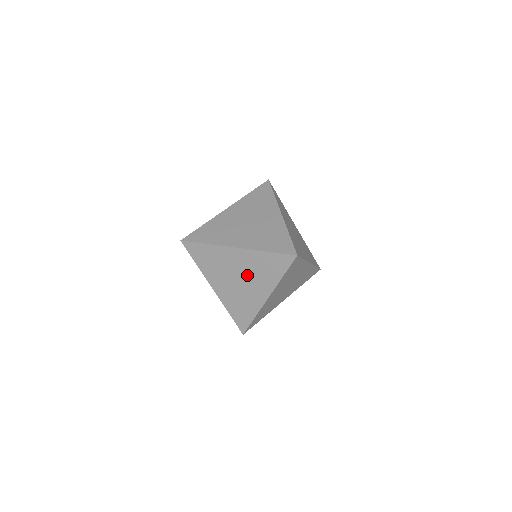
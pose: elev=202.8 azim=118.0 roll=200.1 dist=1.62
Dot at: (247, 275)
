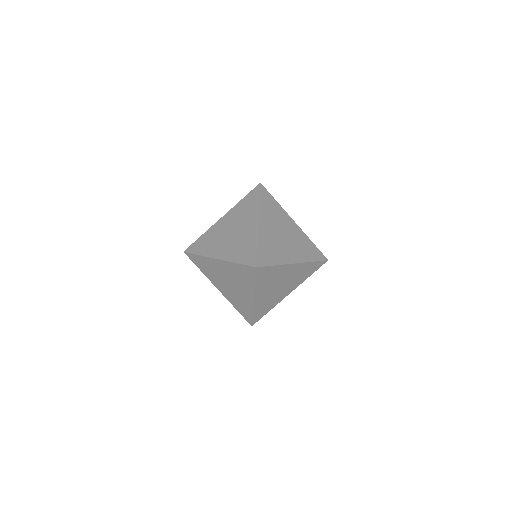
Dot at: (236, 224)
